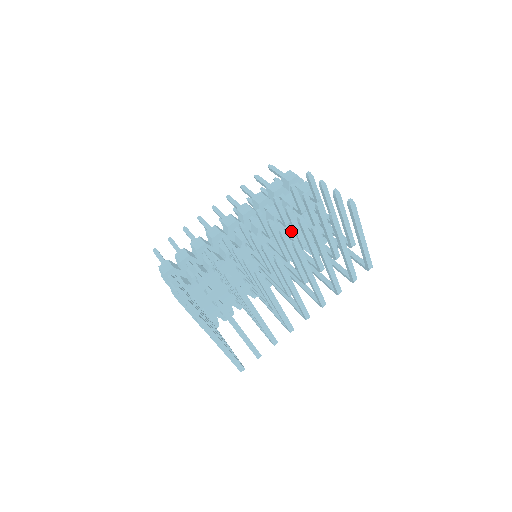
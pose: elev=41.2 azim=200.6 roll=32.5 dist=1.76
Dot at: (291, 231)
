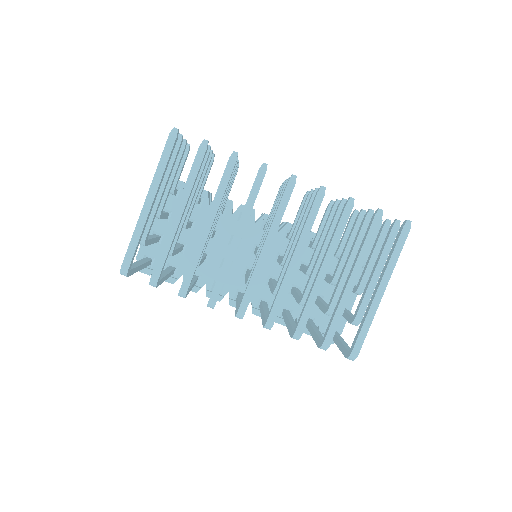
Dot at: occluded
